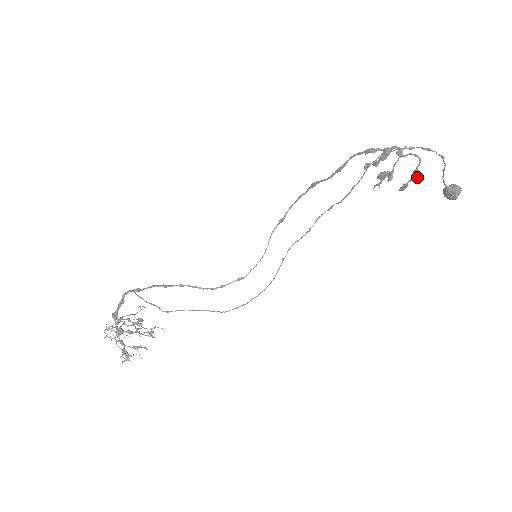
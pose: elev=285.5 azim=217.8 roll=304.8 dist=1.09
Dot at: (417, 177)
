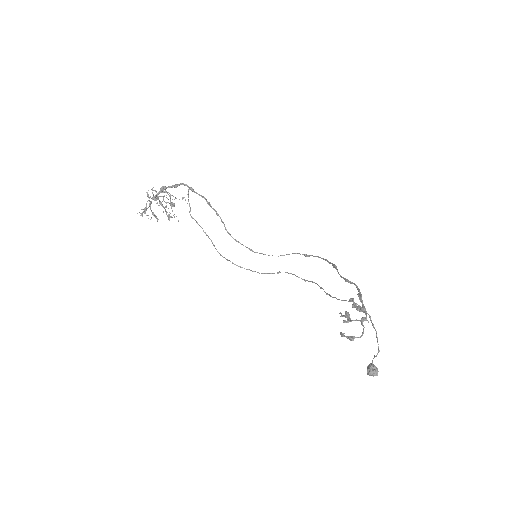
Dot at: (350, 340)
